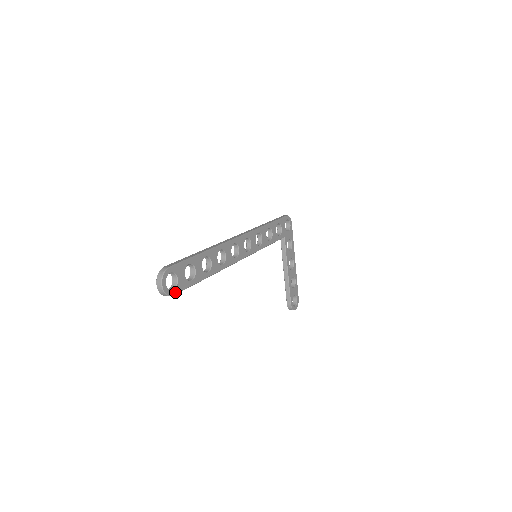
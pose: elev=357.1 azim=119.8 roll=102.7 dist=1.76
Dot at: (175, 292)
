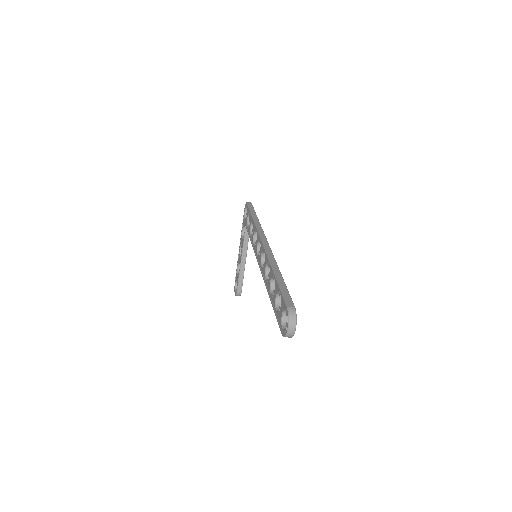
Dot at: occluded
